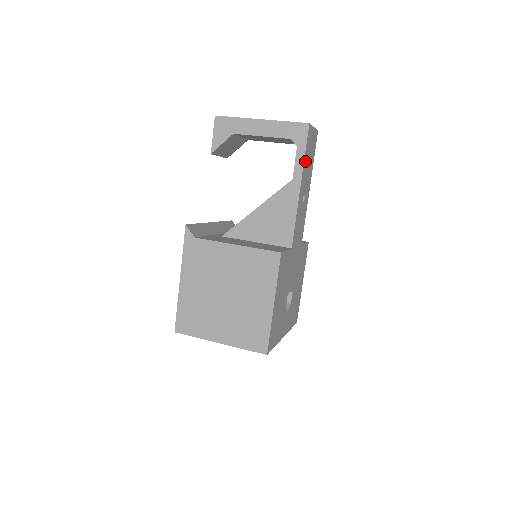
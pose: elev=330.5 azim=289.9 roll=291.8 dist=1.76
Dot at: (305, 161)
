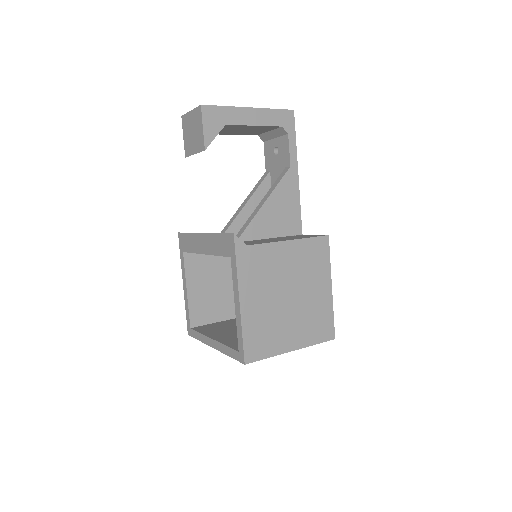
Dot at: occluded
